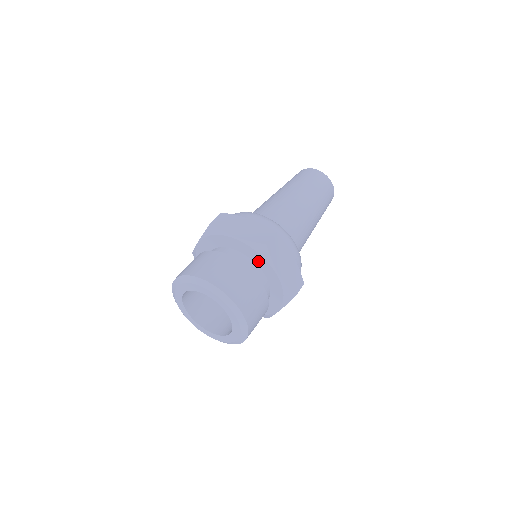
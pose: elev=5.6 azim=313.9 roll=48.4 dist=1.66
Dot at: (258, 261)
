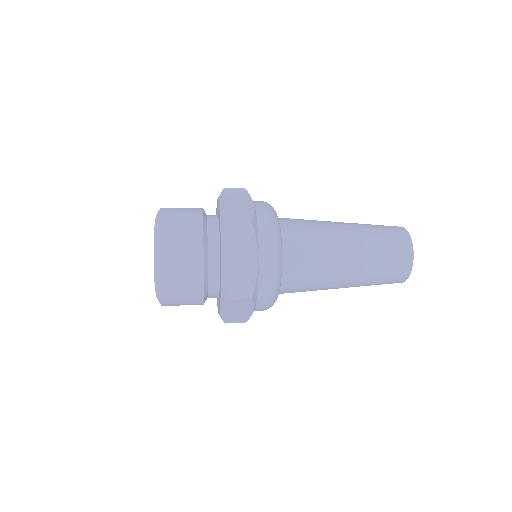
Dot at: occluded
